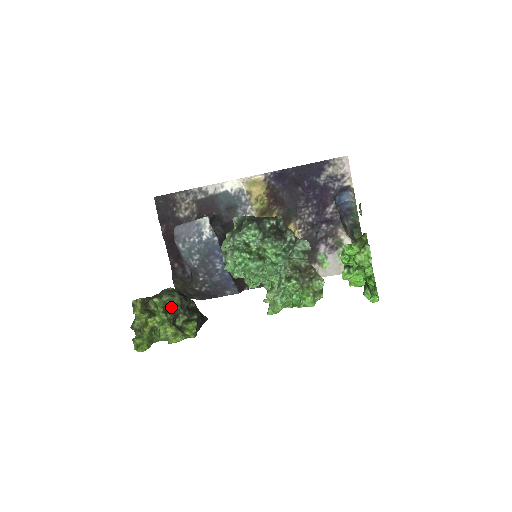
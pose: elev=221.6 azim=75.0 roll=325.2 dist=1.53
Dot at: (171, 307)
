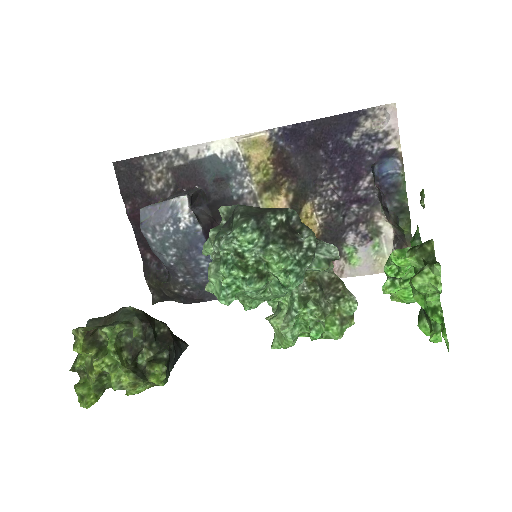
Dot at: (129, 340)
